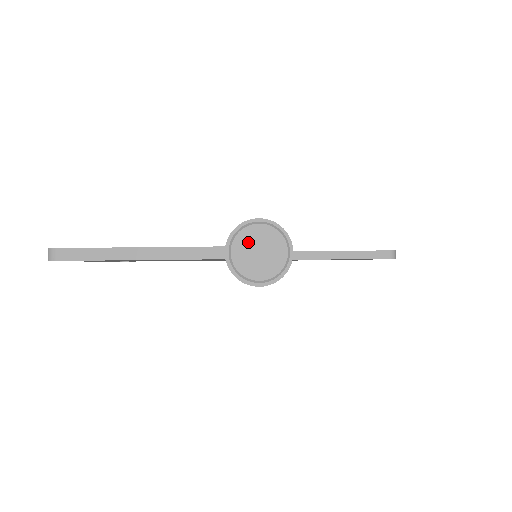
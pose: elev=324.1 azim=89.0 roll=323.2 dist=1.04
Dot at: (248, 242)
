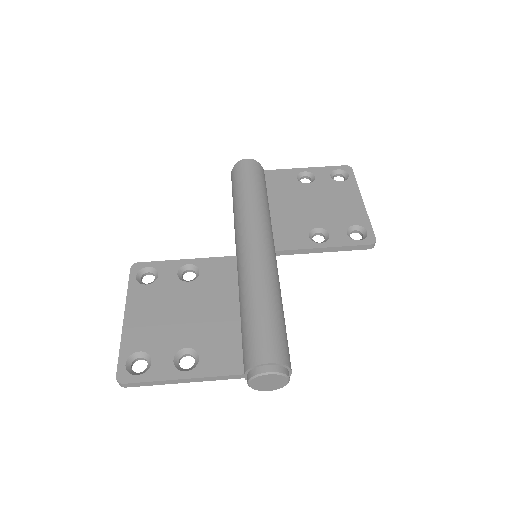
Dot at: (261, 381)
